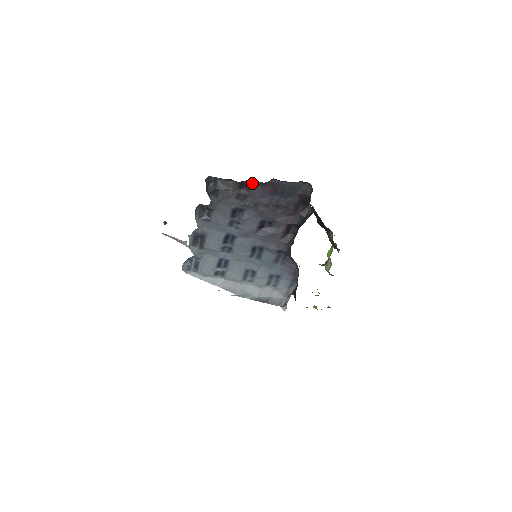
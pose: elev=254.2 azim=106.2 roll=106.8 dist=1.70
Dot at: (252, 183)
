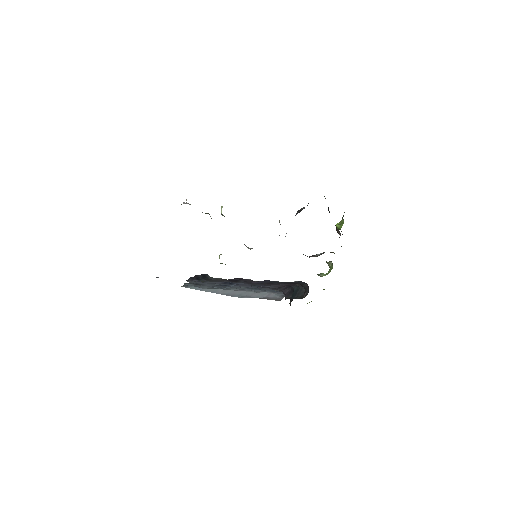
Dot at: (243, 279)
